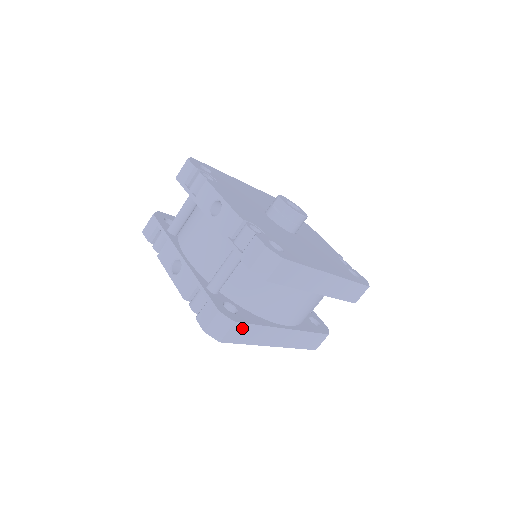
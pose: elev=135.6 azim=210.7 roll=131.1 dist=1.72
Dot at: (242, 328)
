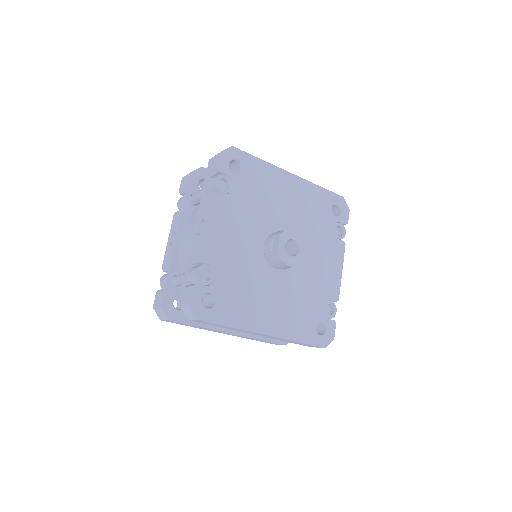
Dot at: occluded
